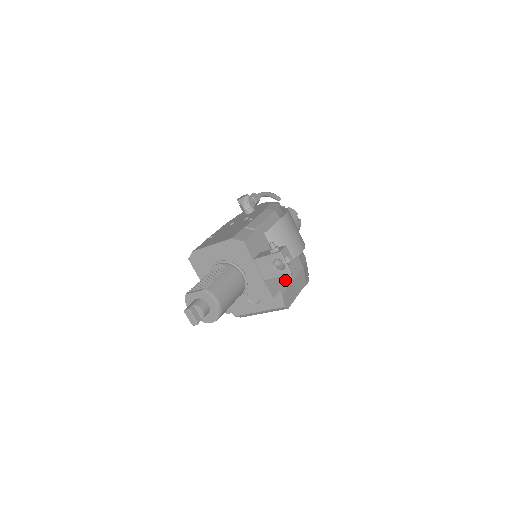
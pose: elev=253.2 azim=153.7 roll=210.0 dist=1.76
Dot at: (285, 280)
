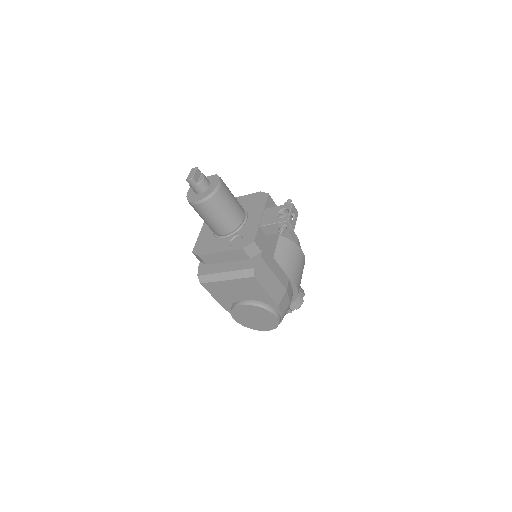
Dot at: (270, 260)
